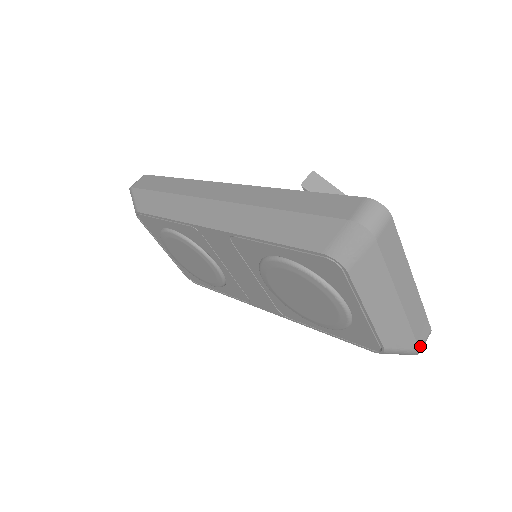
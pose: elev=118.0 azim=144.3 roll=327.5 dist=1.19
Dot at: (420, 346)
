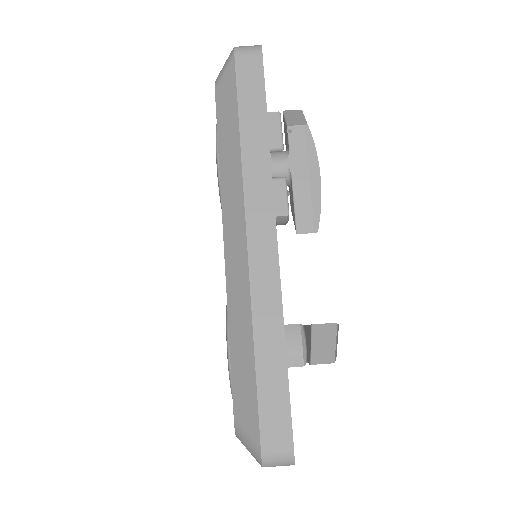
Dot at: occluded
